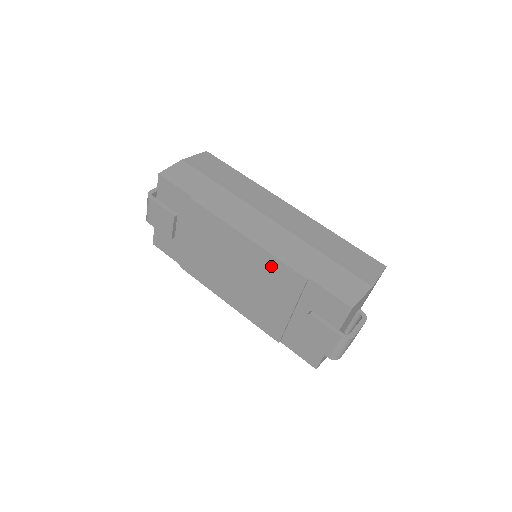
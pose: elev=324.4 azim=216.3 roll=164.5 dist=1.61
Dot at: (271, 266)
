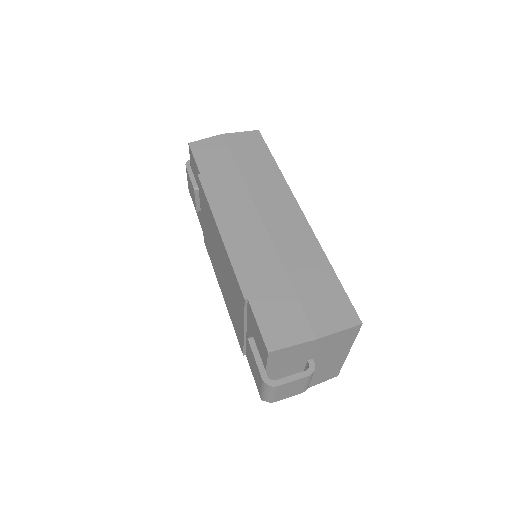
Dot at: (230, 271)
